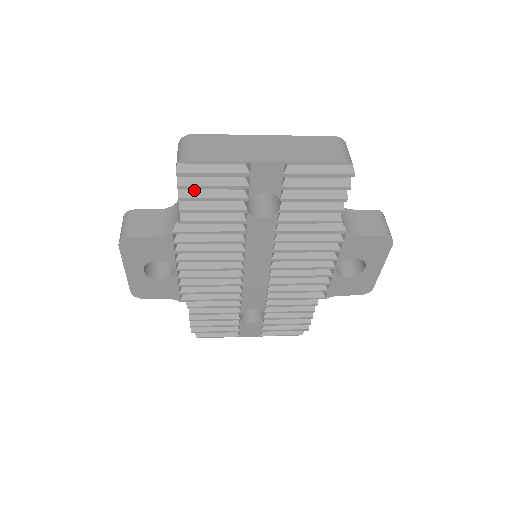
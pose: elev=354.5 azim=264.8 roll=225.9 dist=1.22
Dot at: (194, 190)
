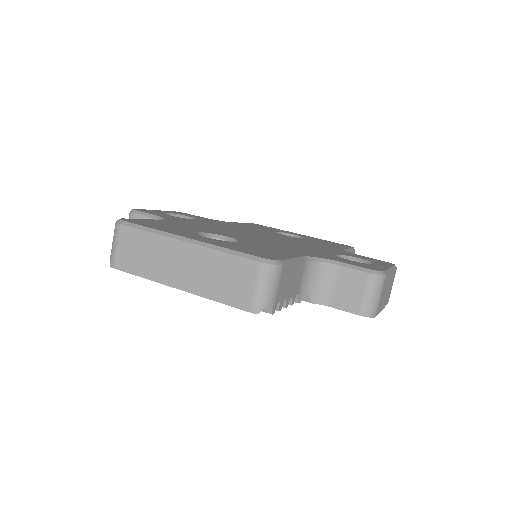
Dot at: occluded
